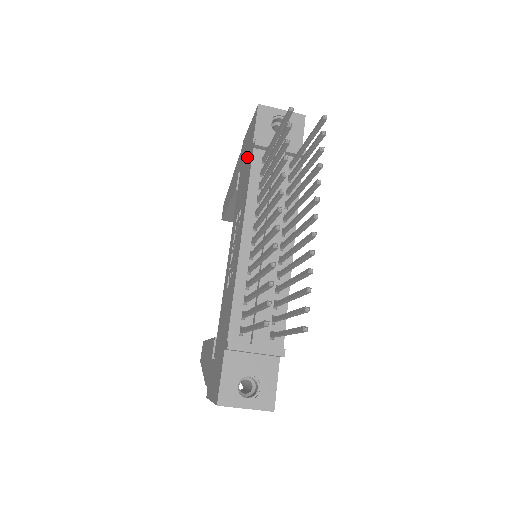
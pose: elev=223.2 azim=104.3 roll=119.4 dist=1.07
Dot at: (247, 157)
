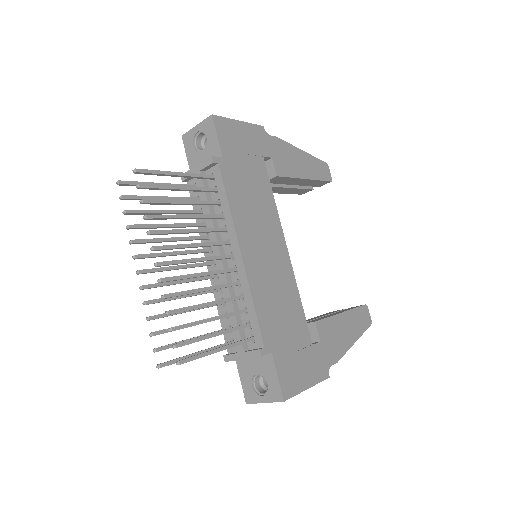
Dot at: occluded
